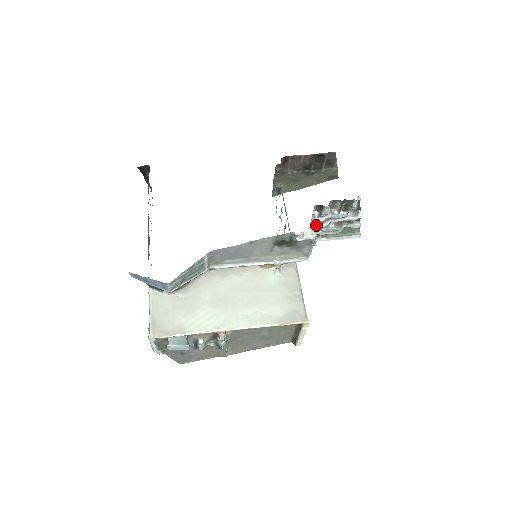
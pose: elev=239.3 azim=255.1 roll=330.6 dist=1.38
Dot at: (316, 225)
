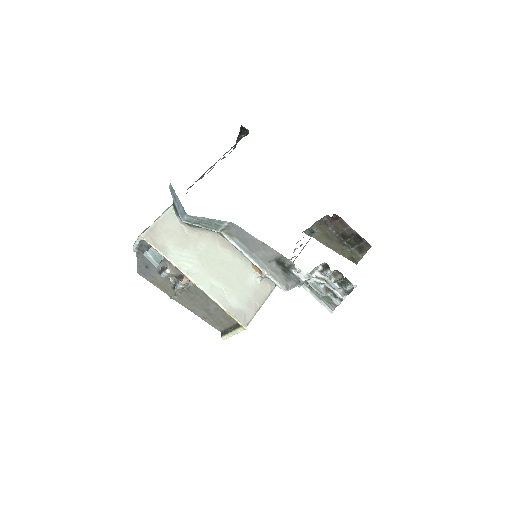
Dot at: (313, 275)
